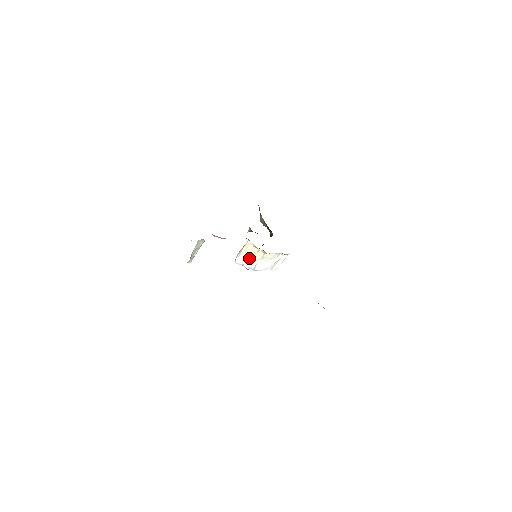
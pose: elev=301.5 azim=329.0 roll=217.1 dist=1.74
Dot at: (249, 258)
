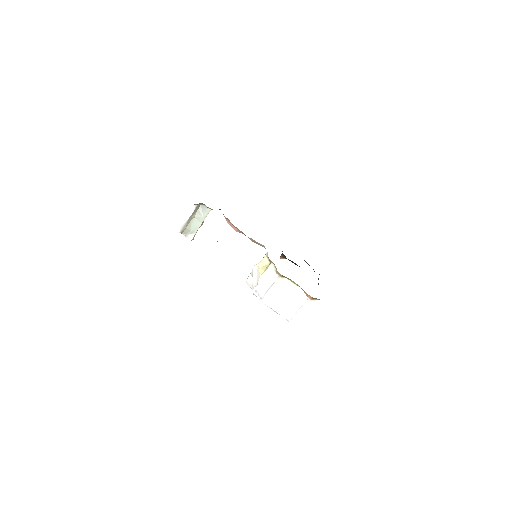
Dot at: (259, 275)
